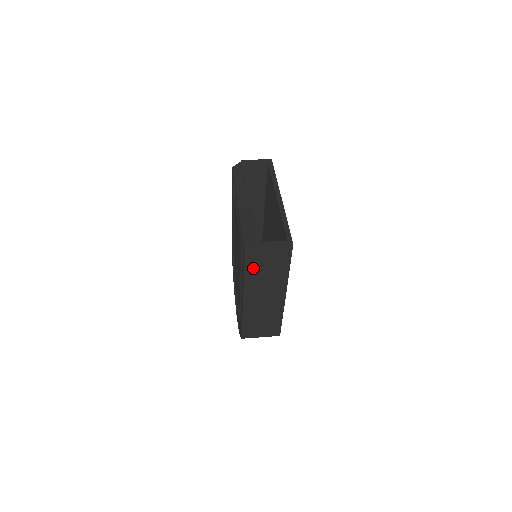
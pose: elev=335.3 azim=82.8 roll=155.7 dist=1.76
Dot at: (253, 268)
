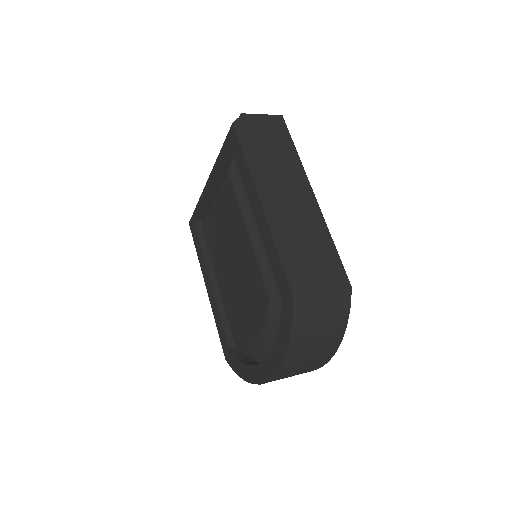
Dot at: (251, 145)
